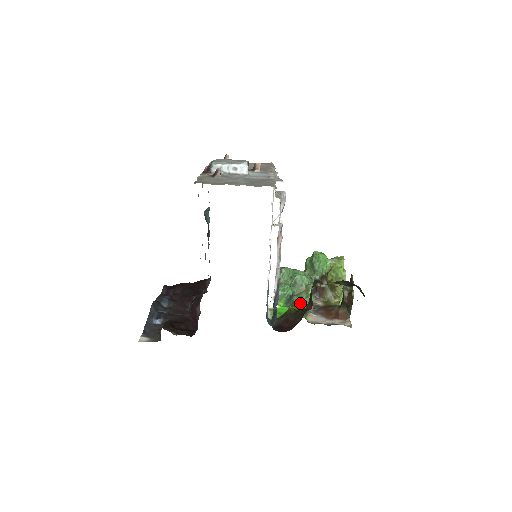
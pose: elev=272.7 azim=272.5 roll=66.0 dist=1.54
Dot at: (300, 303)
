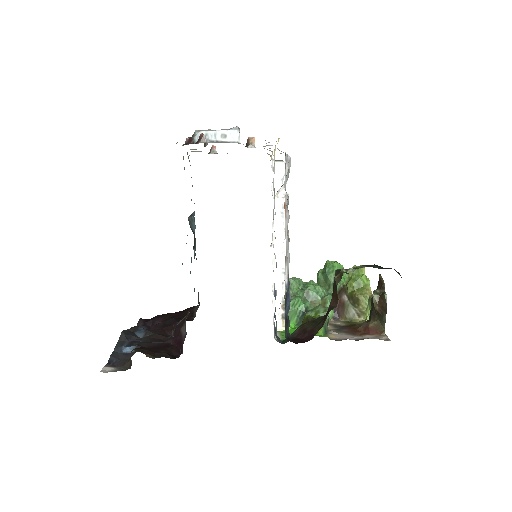
Dot at: occluded
